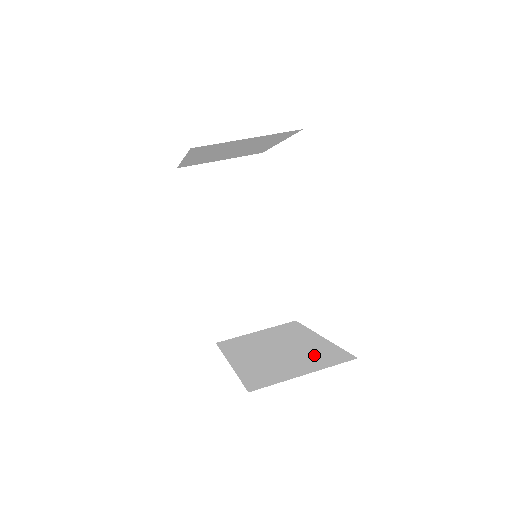
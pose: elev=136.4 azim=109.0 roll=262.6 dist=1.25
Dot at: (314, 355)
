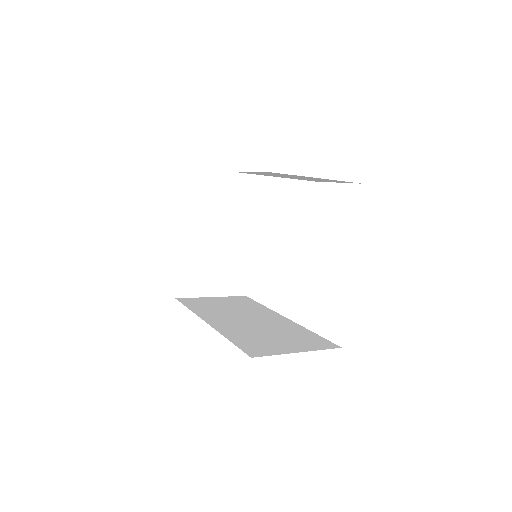
Dot at: occluded
